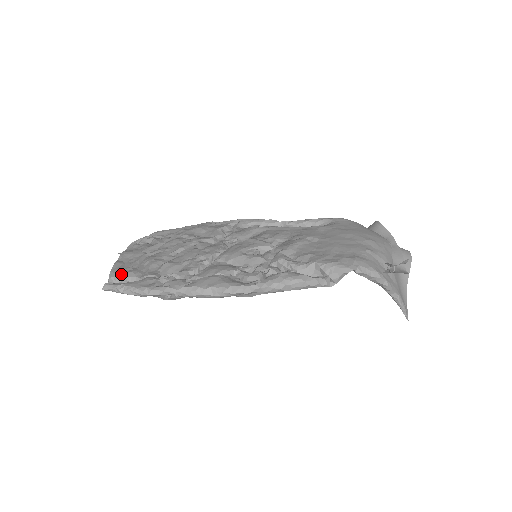
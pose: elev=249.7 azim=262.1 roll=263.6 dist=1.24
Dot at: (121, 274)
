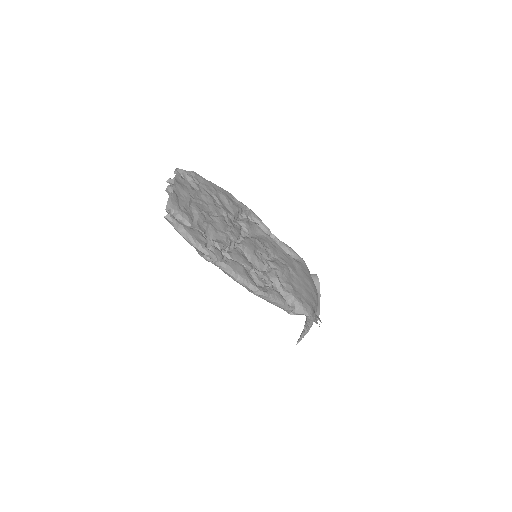
Dot at: (180, 211)
